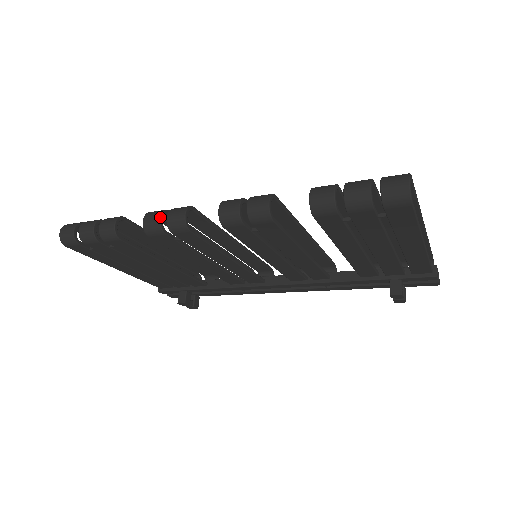
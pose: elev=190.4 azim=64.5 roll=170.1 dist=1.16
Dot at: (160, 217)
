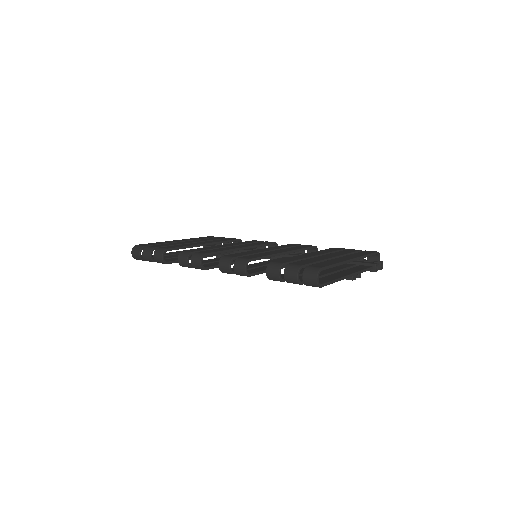
Dot at: (187, 260)
